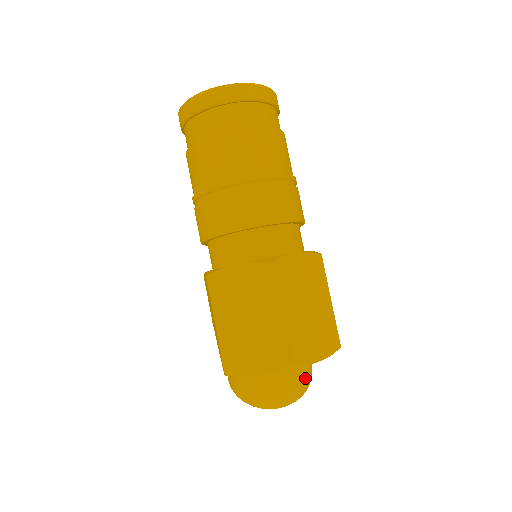
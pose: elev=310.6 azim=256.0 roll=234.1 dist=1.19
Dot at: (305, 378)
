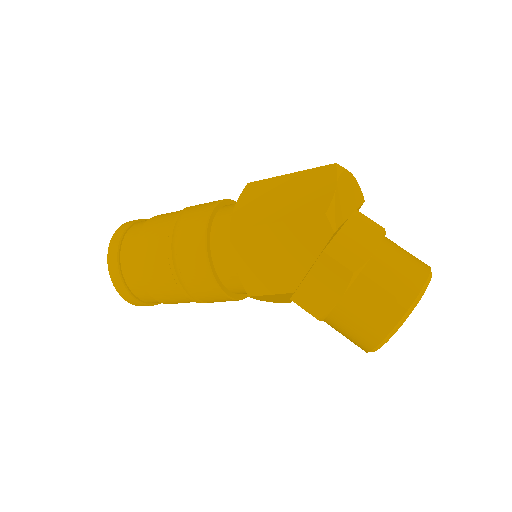
Dot at: occluded
